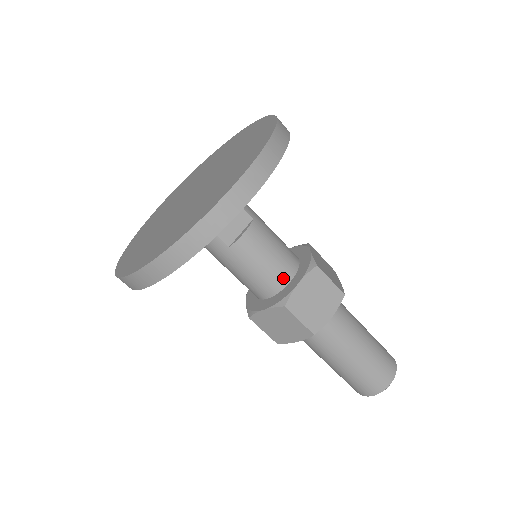
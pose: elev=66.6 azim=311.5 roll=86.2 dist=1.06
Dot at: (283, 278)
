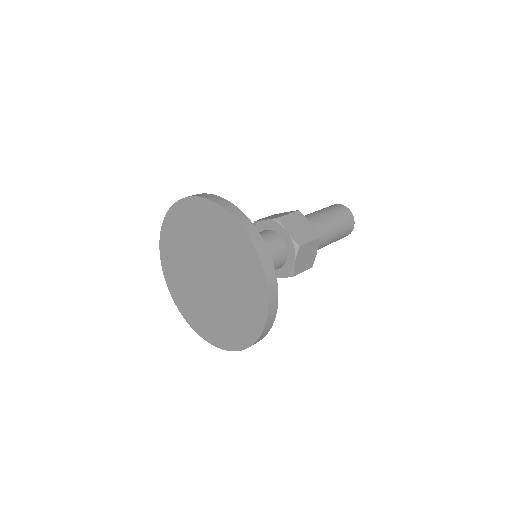
Dot at: (282, 262)
